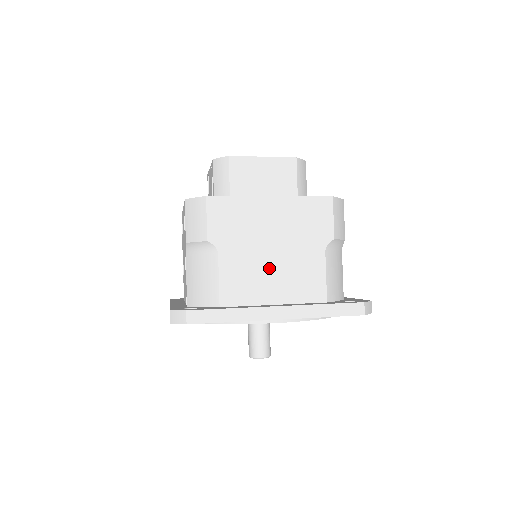
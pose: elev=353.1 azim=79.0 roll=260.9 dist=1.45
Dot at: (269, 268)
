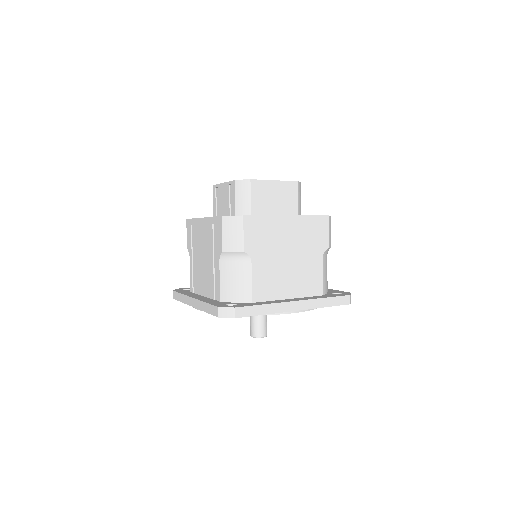
Dot at: (286, 271)
